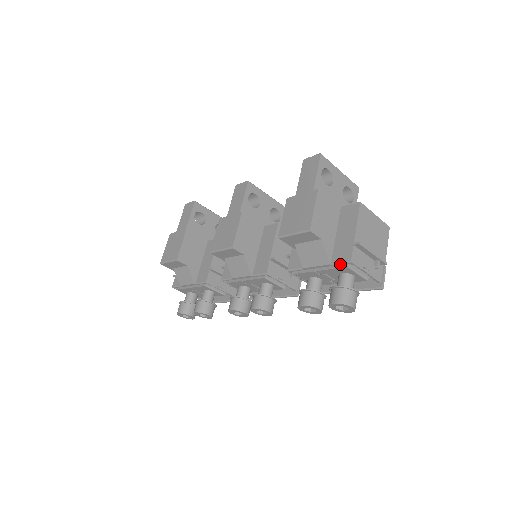
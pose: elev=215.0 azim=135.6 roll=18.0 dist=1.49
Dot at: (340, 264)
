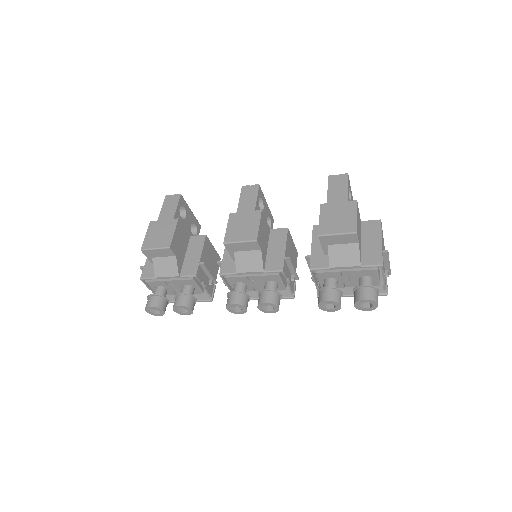
Dot at: (370, 267)
